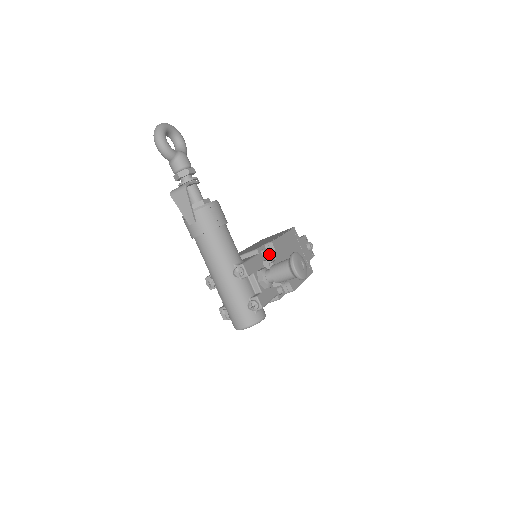
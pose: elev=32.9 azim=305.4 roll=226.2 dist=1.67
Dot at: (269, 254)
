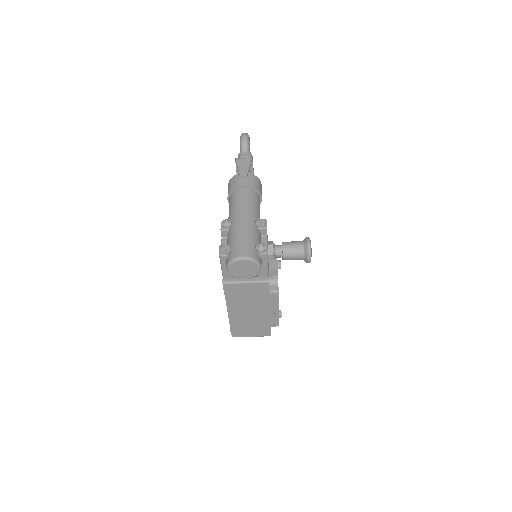
Dot at: occluded
